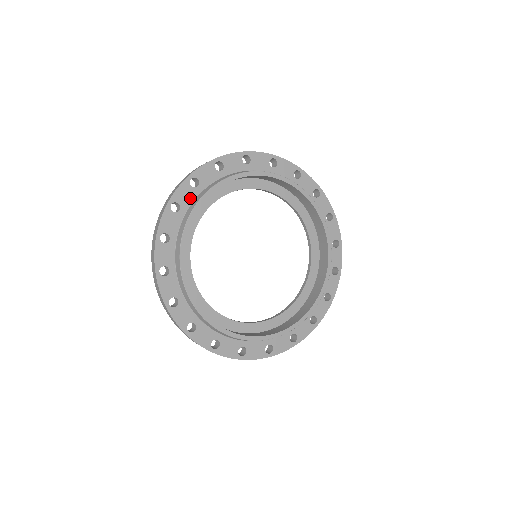
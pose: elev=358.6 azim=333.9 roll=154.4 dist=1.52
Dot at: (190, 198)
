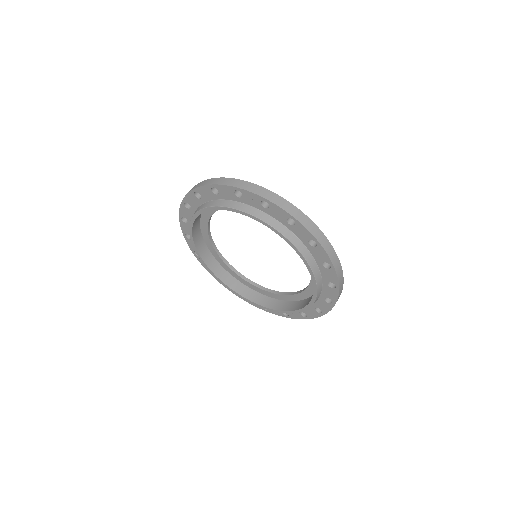
Dot at: (229, 197)
